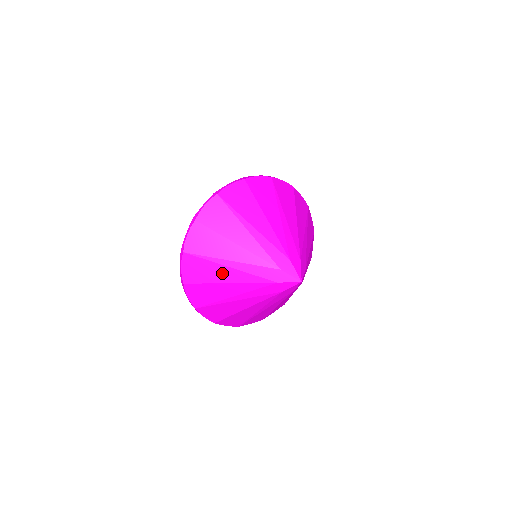
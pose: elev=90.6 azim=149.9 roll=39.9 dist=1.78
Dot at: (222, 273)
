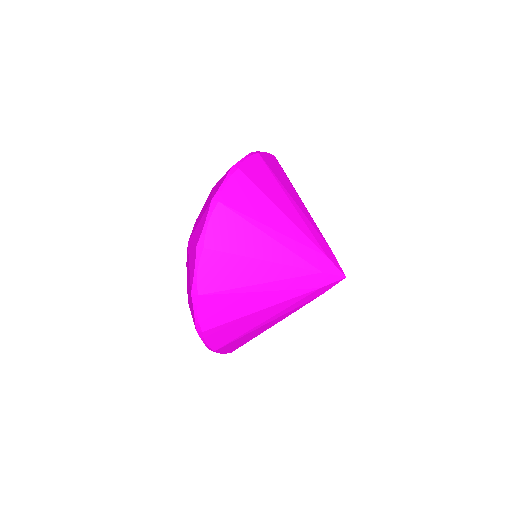
Dot at: (263, 328)
